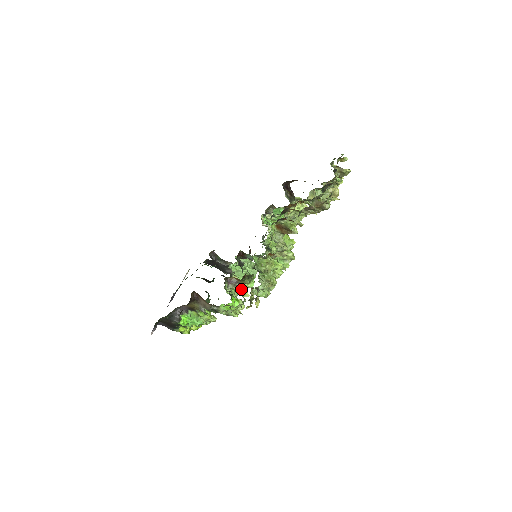
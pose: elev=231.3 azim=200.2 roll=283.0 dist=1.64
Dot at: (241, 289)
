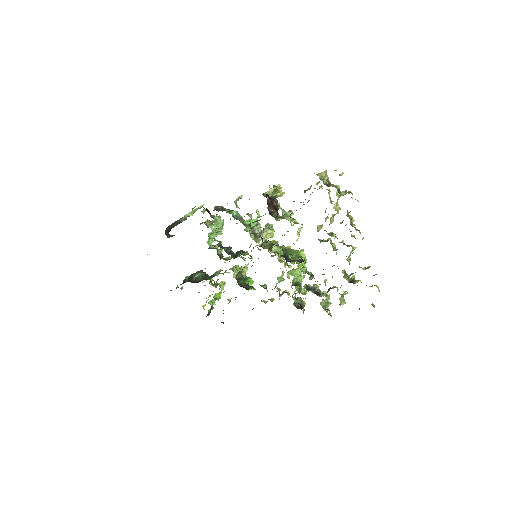
Dot at: (244, 268)
